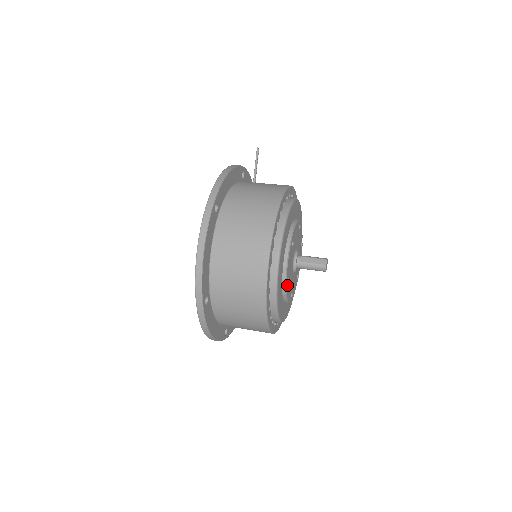
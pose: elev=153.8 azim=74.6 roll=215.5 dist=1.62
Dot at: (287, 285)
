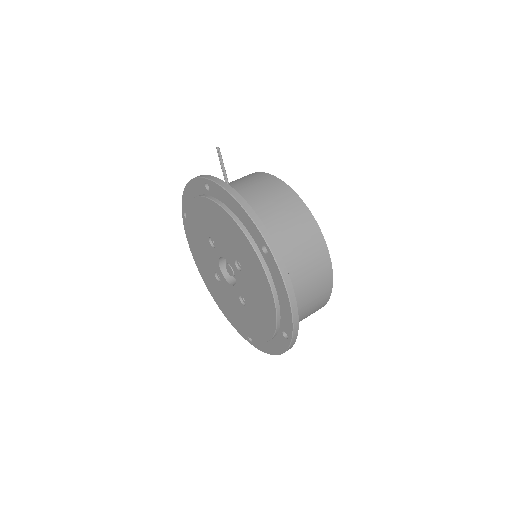
Dot at: occluded
